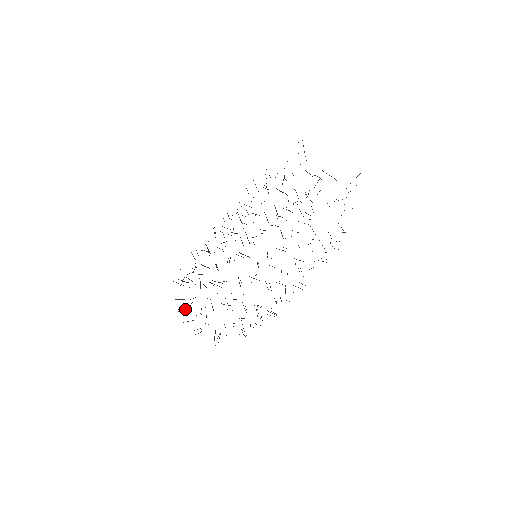
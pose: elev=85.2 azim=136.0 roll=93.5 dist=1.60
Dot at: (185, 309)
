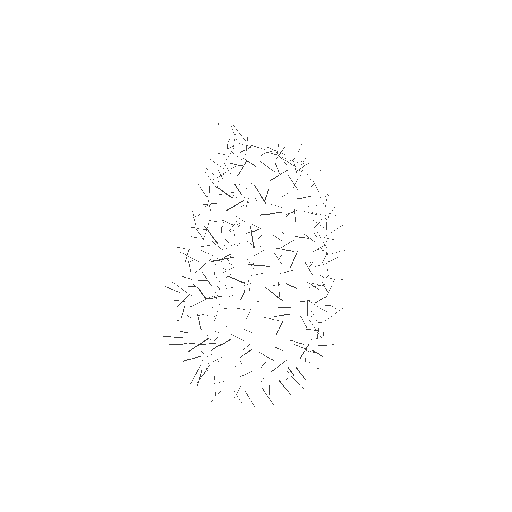
Dot at: (225, 342)
